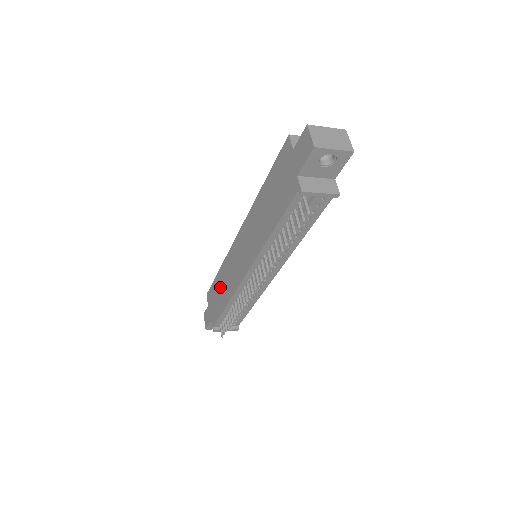
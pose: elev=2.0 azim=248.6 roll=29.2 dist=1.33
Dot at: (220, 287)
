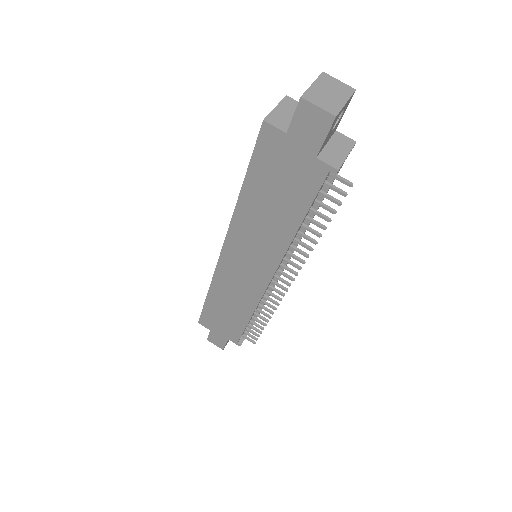
Dot at: (223, 308)
